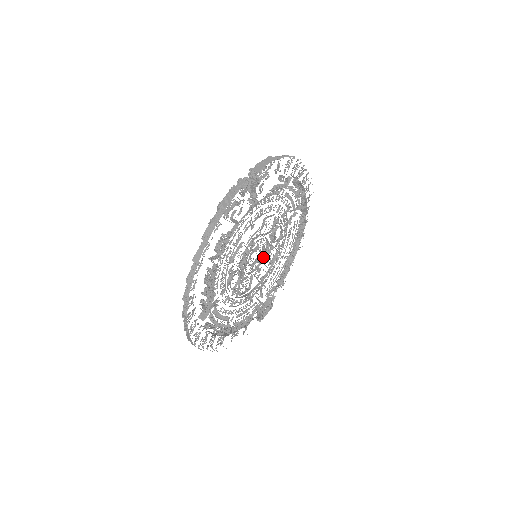
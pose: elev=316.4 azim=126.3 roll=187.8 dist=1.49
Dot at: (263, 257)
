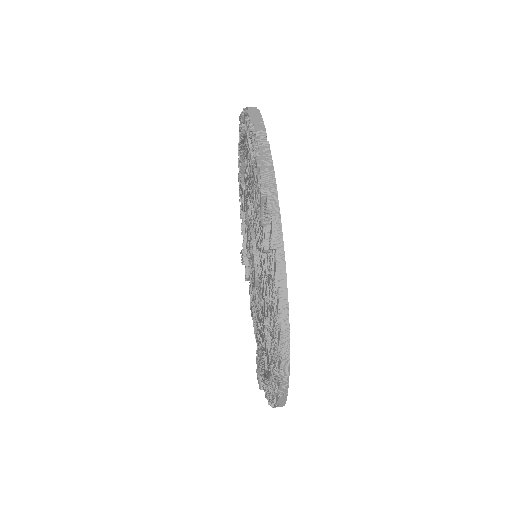
Dot at: occluded
